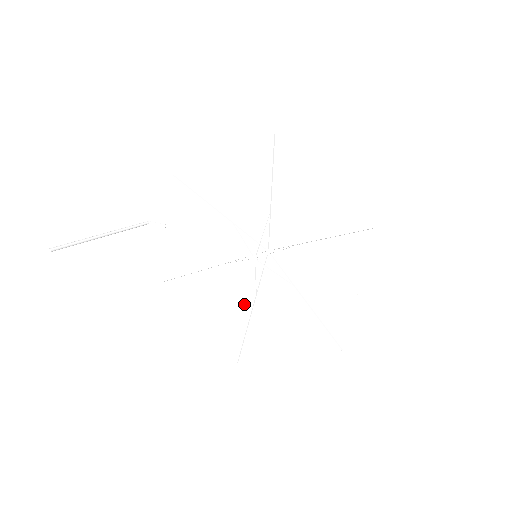
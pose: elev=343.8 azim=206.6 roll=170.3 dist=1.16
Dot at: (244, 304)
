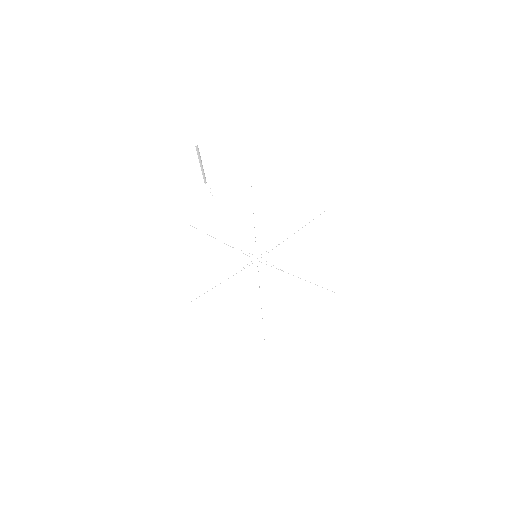
Dot at: (220, 275)
